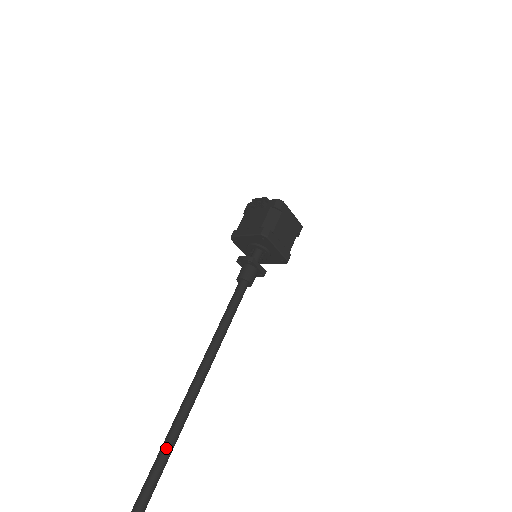
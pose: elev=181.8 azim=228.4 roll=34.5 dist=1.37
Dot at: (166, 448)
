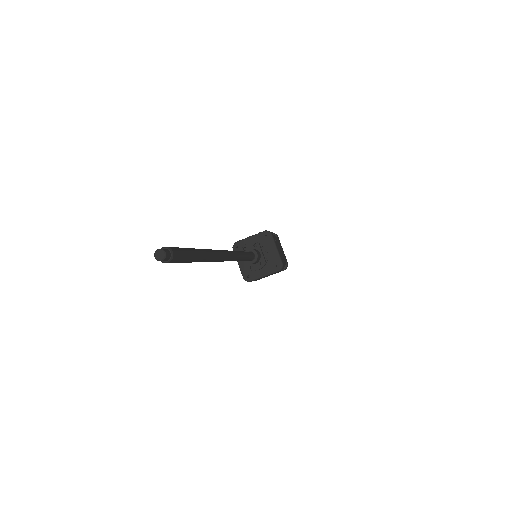
Dot at: (203, 249)
